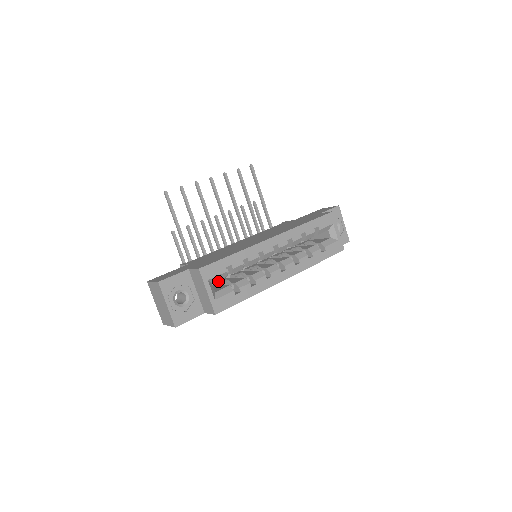
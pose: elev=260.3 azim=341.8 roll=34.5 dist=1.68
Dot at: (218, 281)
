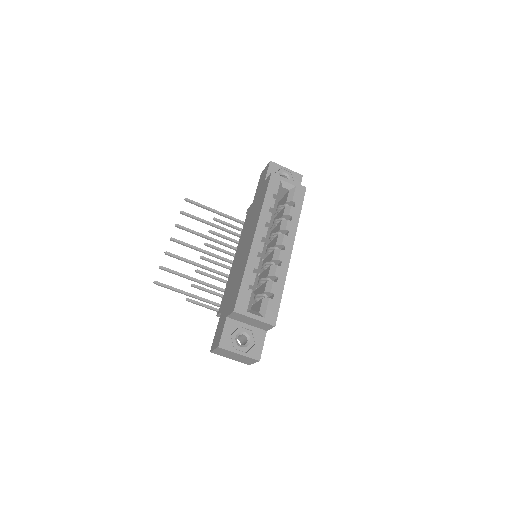
Dot at: occluded
